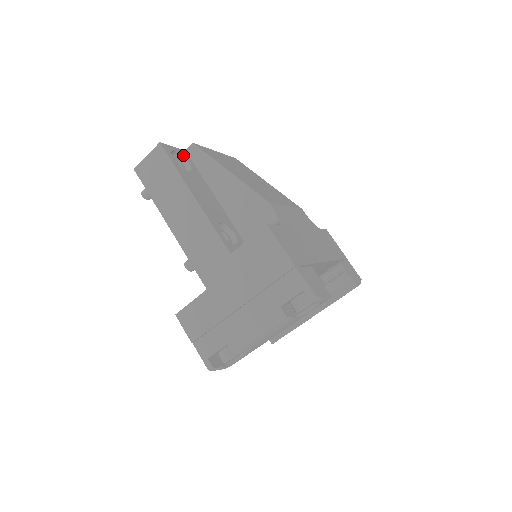
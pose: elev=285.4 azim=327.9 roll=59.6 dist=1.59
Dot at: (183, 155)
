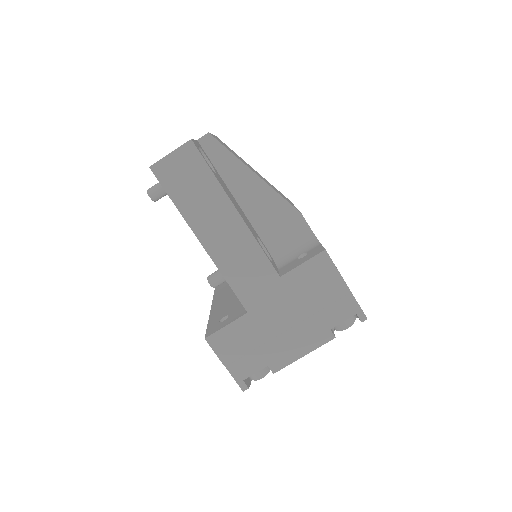
Dot at: (201, 149)
